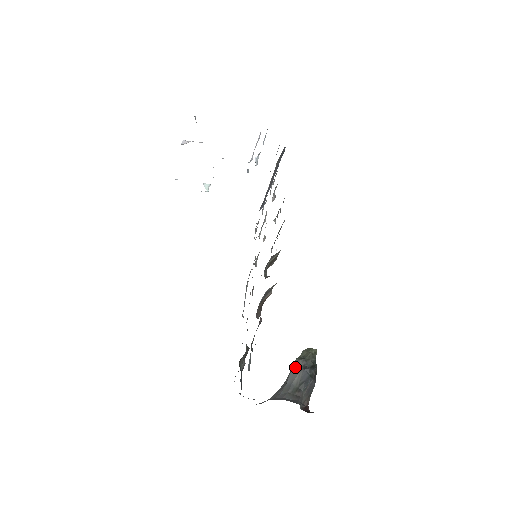
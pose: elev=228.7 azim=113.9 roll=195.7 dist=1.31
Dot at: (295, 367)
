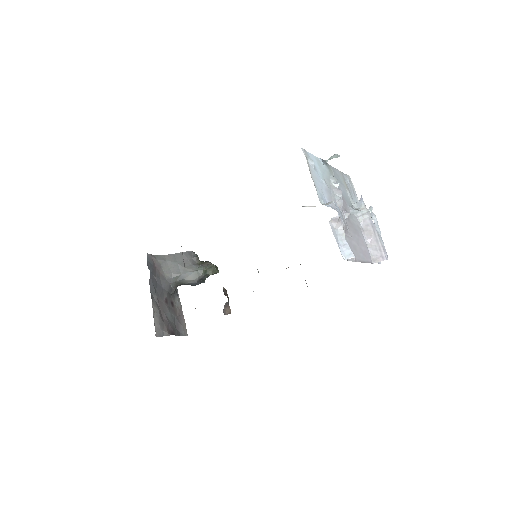
Dot at: (196, 274)
